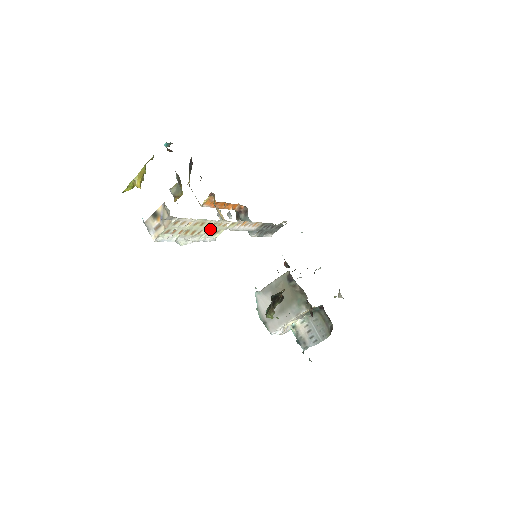
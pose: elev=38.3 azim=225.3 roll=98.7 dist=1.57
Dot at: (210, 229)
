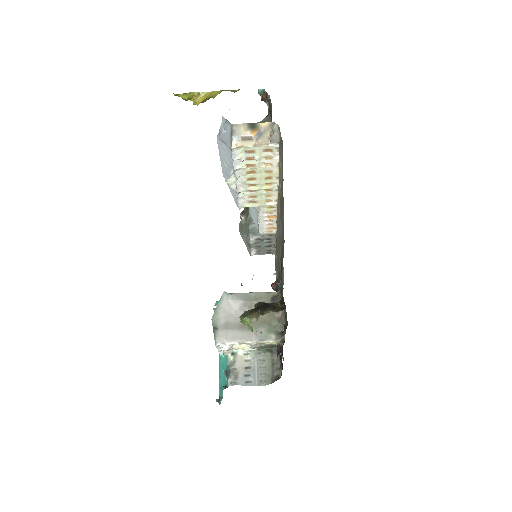
Dot at: (259, 191)
